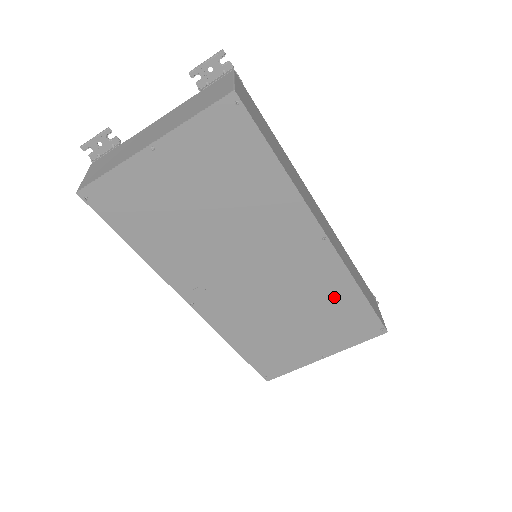
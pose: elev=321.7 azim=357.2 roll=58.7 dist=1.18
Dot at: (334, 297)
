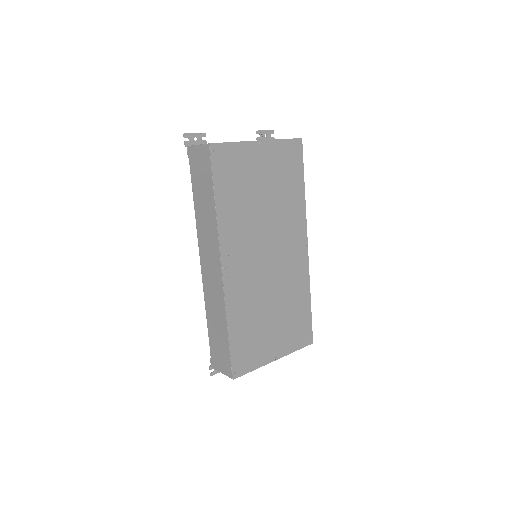
Dot at: (297, 297)
